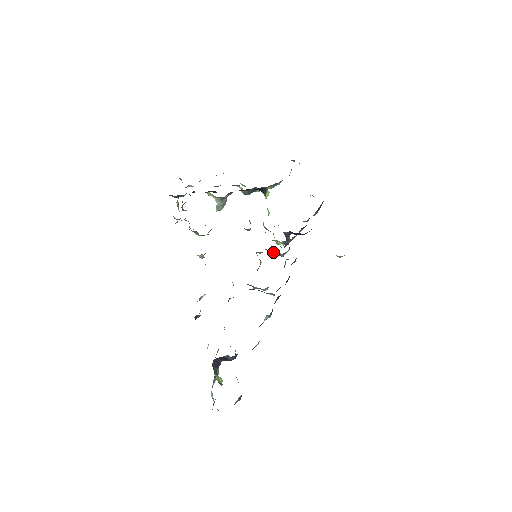
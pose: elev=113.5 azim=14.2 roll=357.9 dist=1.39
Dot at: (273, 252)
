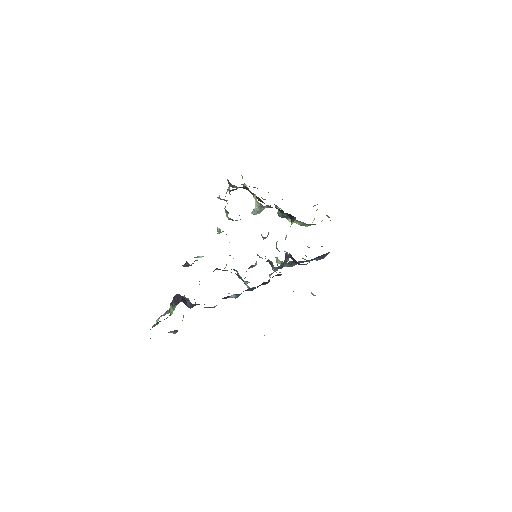
Dot at: (270, 263)
